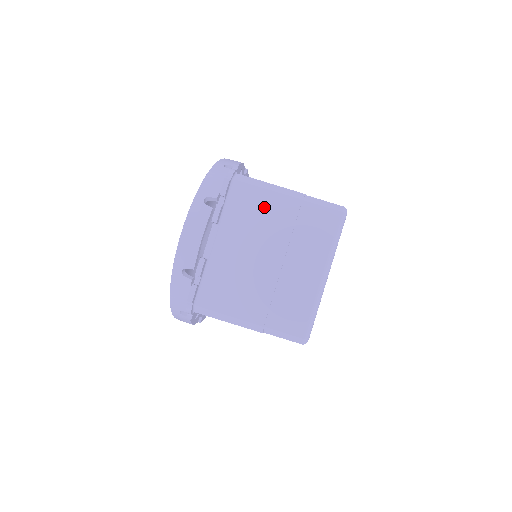
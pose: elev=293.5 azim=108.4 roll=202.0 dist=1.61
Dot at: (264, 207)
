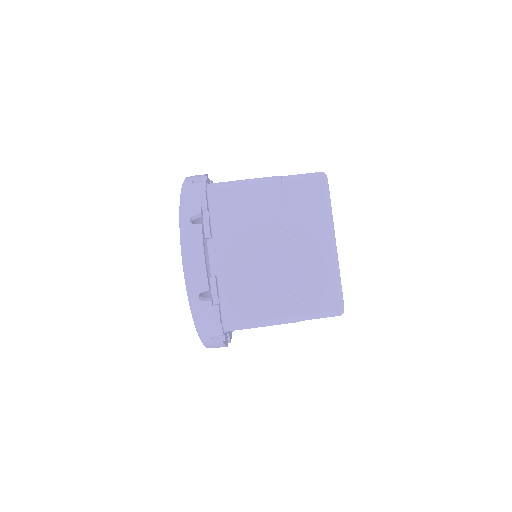
Dot at: (248, 204)
